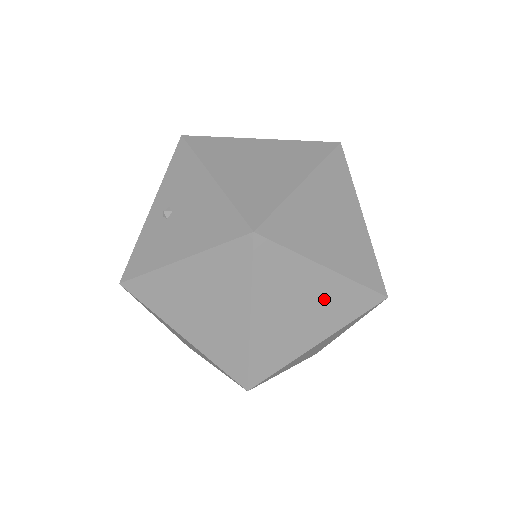
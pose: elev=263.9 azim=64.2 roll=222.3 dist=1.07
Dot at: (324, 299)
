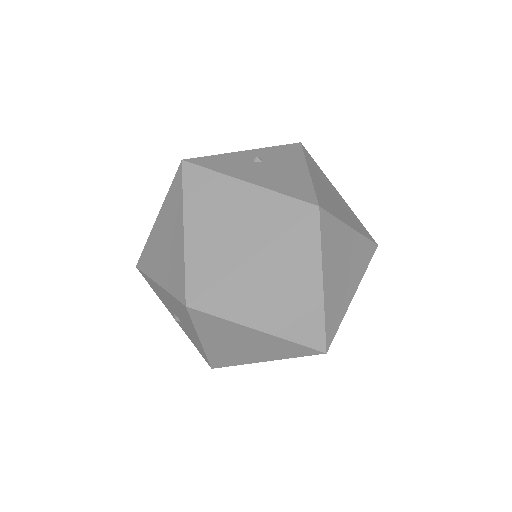
Dot at: (298, 303)
